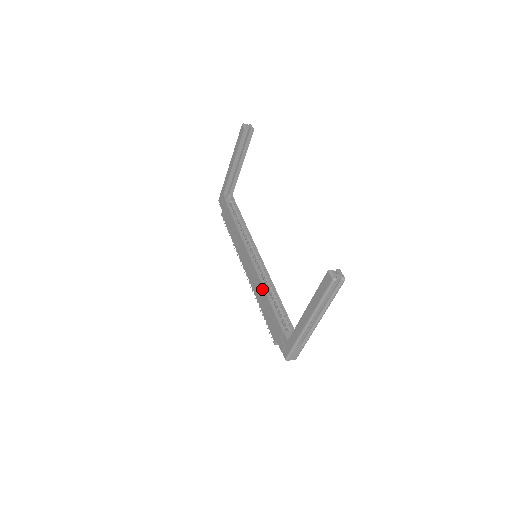
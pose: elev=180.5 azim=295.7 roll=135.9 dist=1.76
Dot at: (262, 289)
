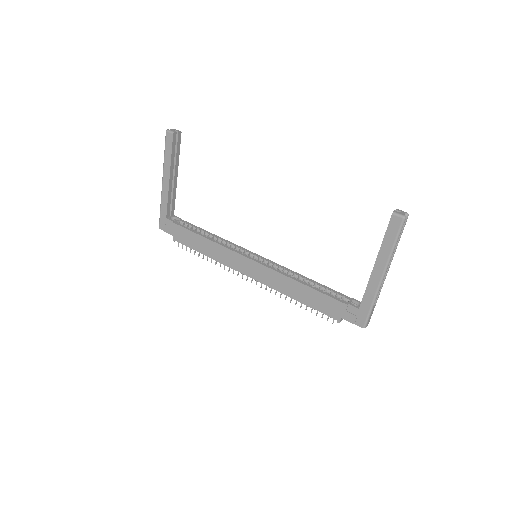
Dot at: (291, 281)
